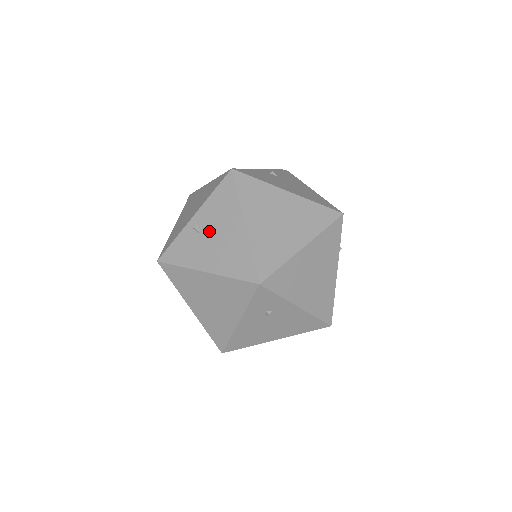
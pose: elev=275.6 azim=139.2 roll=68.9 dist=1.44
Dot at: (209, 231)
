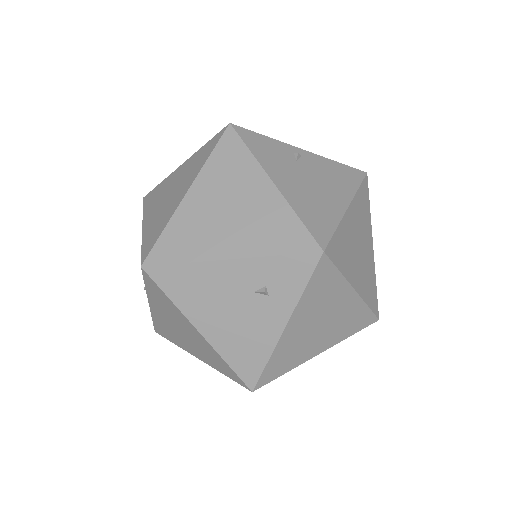
Dot at: (308, 171)
